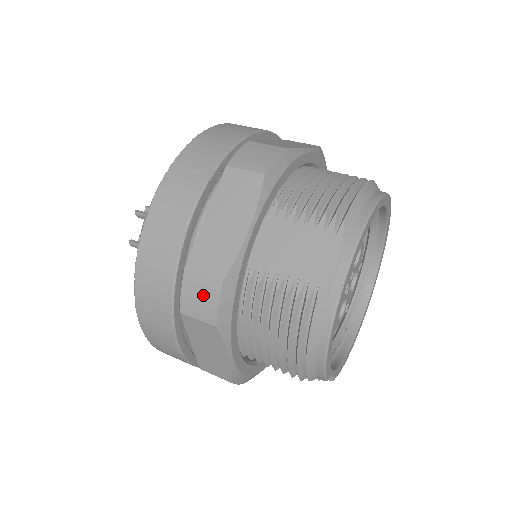
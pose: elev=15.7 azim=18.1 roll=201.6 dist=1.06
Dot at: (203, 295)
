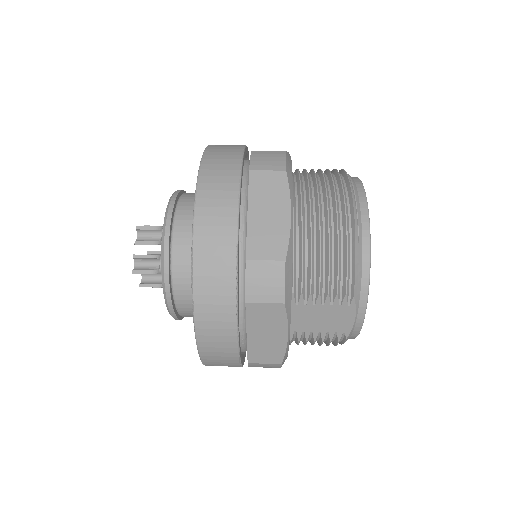
Dot at: occluded
